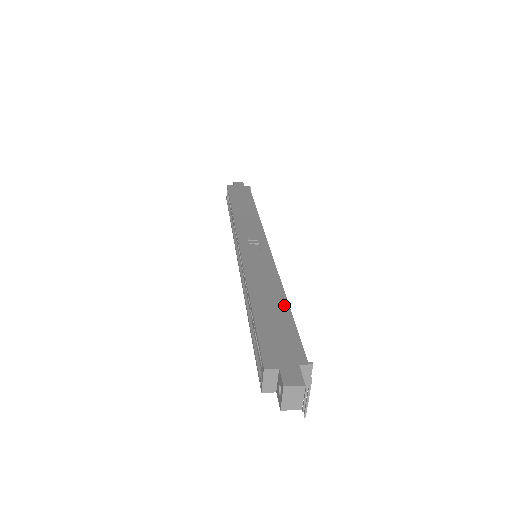
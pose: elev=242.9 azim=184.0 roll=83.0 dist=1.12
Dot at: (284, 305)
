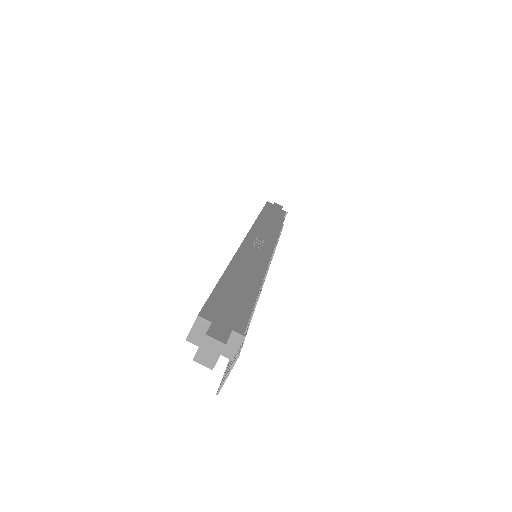
Dot at: (252, 290)
